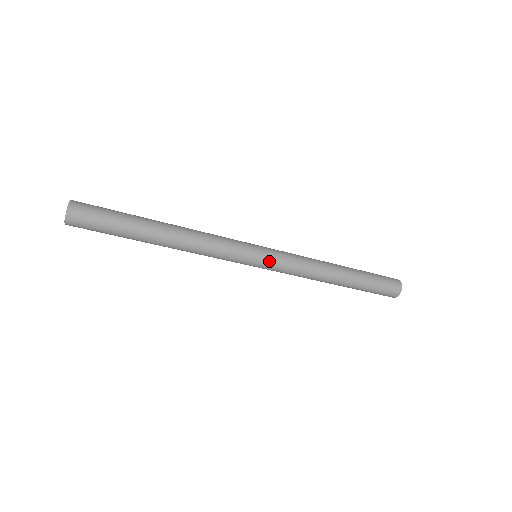
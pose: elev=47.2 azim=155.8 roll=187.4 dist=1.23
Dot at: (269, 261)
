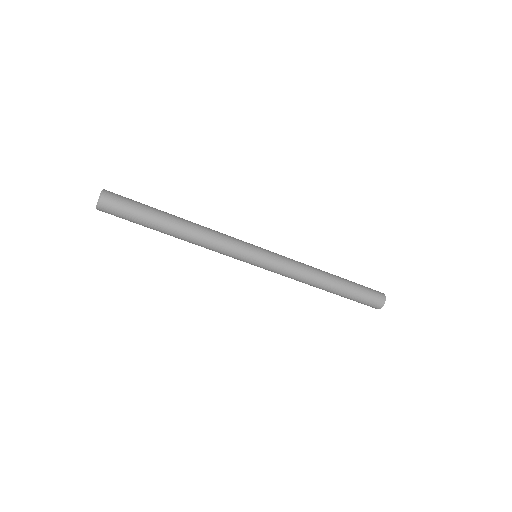
Dot at: (267, 262)
